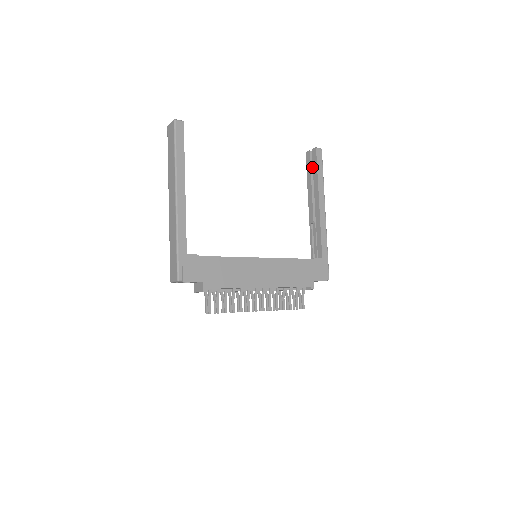
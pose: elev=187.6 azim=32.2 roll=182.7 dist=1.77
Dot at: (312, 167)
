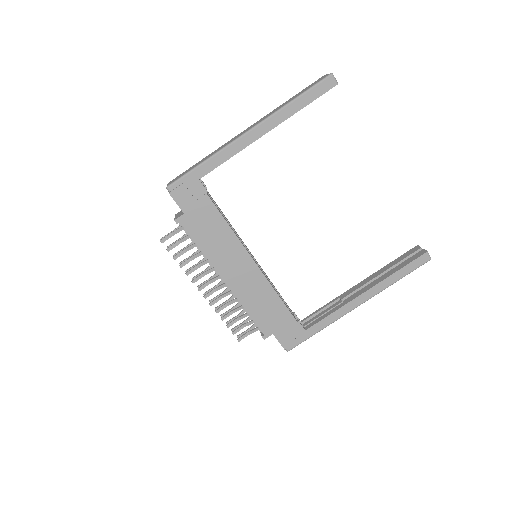
Dot at: occluded
